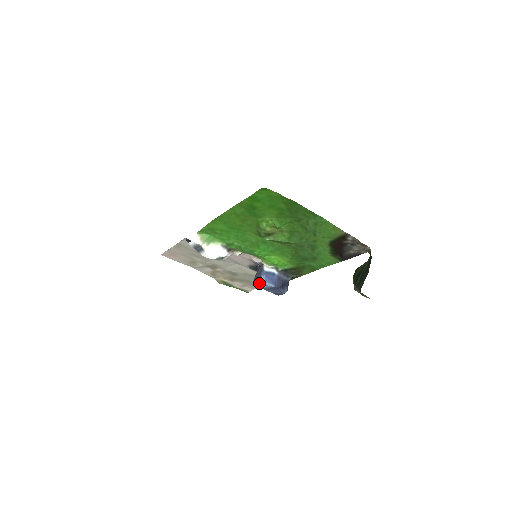
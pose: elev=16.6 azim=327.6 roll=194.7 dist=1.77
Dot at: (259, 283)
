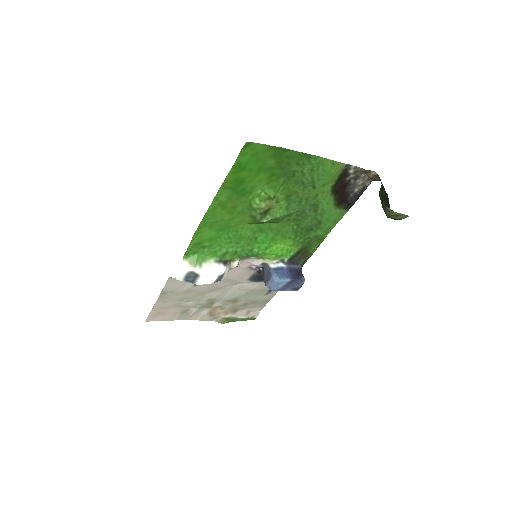
Dot at: (273, 285)
